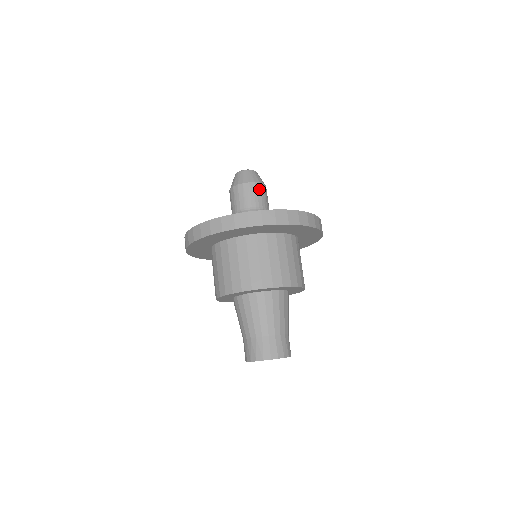
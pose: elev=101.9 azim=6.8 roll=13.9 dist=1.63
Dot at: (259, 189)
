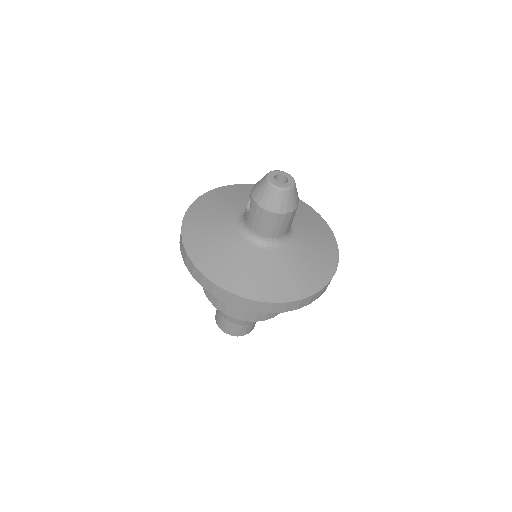
Dot at: (293, 216)
